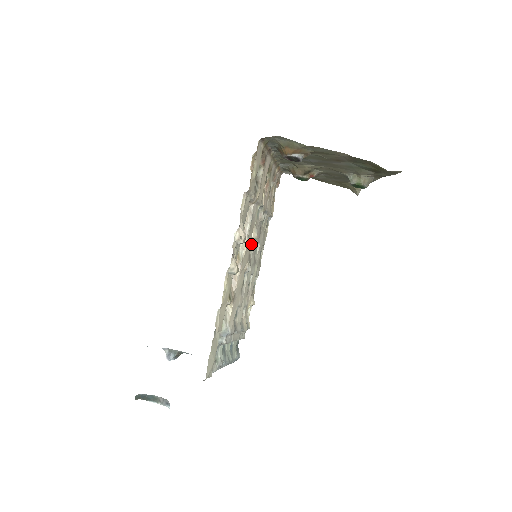
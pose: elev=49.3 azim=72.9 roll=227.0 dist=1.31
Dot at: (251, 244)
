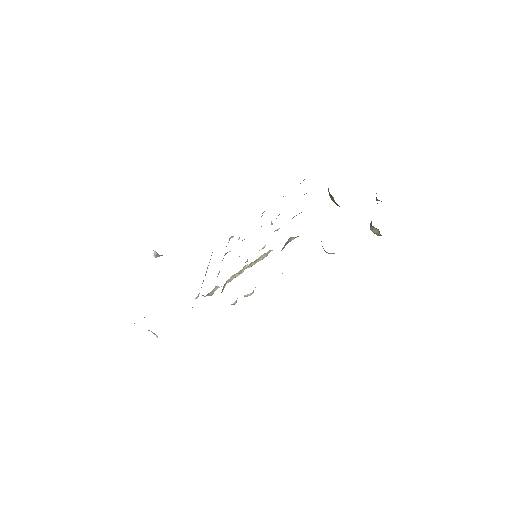
Dot at: occluded
